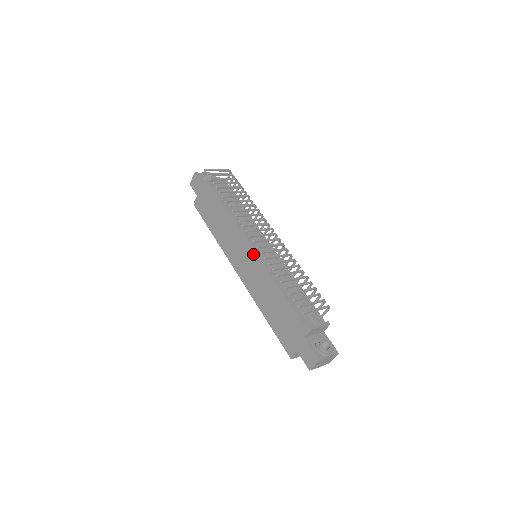
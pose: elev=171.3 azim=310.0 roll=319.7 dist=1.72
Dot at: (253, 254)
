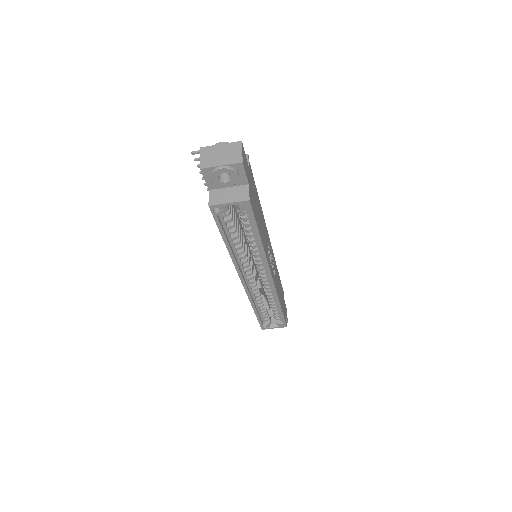
Dot at: occluded
